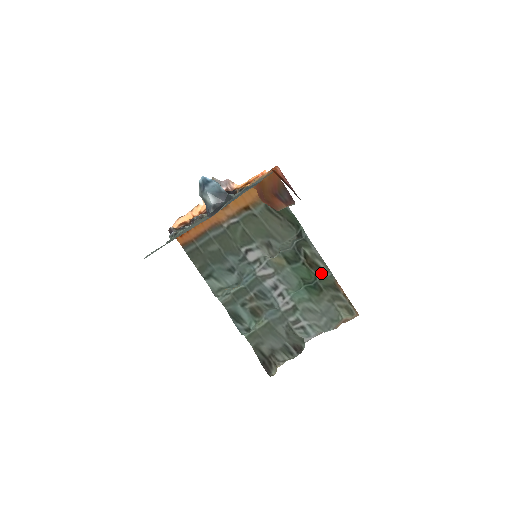
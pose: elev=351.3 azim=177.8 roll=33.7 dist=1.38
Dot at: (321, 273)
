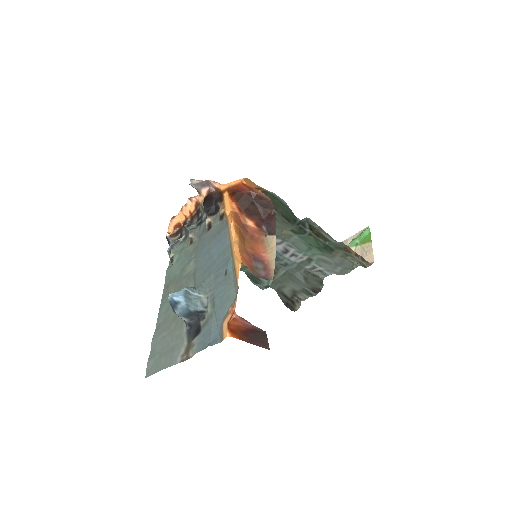
Dot at: (329, 241)
